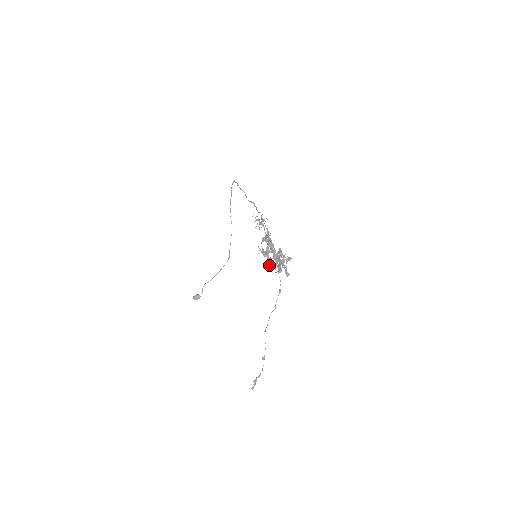
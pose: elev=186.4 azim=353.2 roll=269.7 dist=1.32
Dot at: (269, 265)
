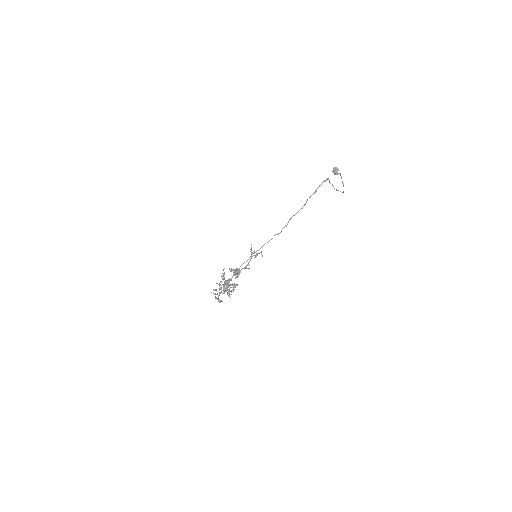
Dot at: (218, 284)
